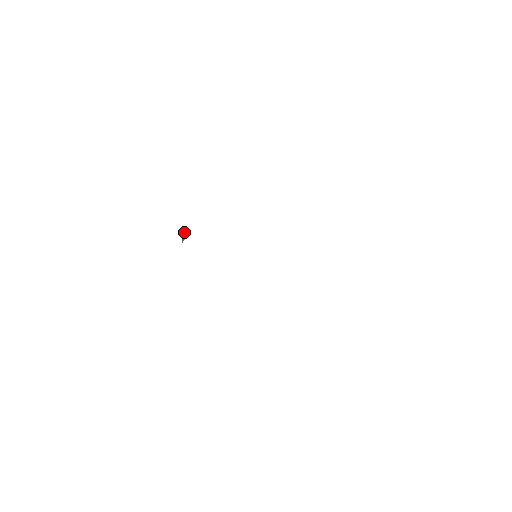
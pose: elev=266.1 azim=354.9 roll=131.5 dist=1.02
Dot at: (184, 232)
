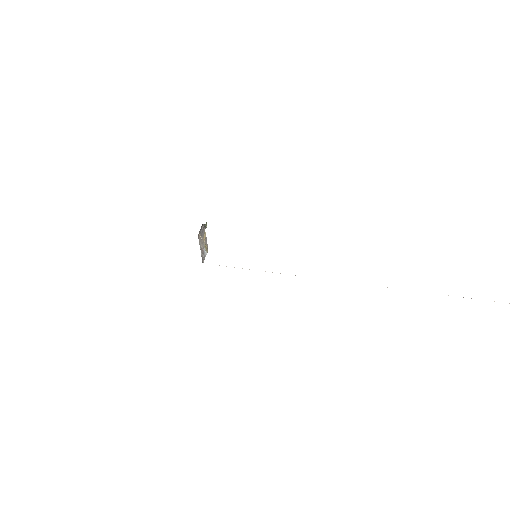
Dot at: (205, 225)
